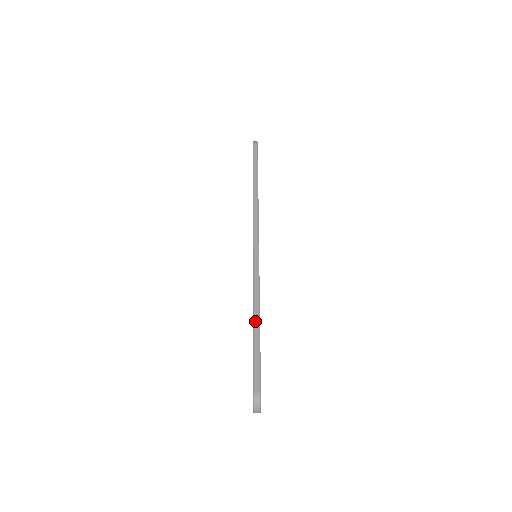
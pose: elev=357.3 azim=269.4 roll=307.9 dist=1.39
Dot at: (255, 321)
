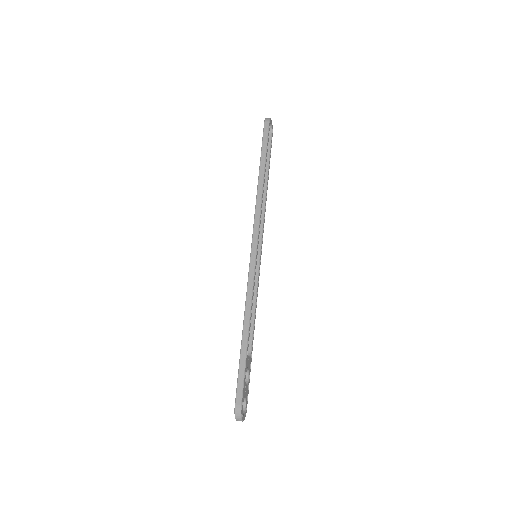
Dot at: (244, 332)
